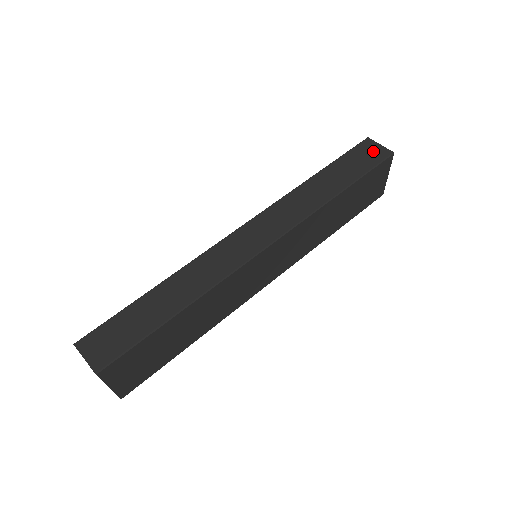
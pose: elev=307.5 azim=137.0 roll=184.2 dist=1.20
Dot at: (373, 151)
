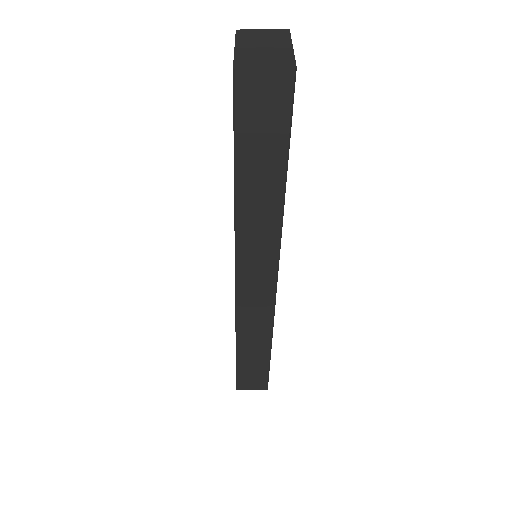
Dot at: (266, 93)
